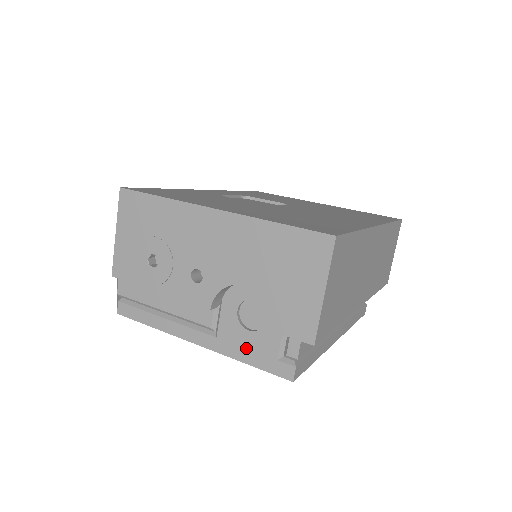
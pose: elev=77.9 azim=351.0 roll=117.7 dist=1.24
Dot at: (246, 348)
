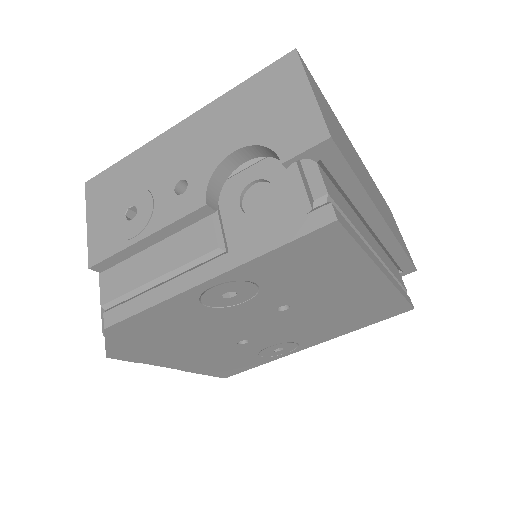
Dot at: (266, 233)
